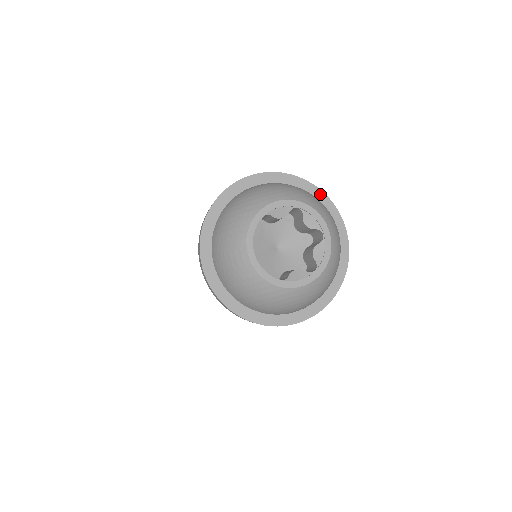
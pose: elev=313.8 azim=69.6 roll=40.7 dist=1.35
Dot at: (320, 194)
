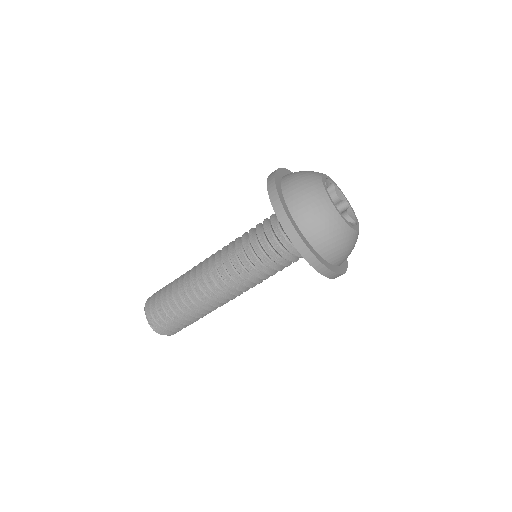
Dot at: occluded
